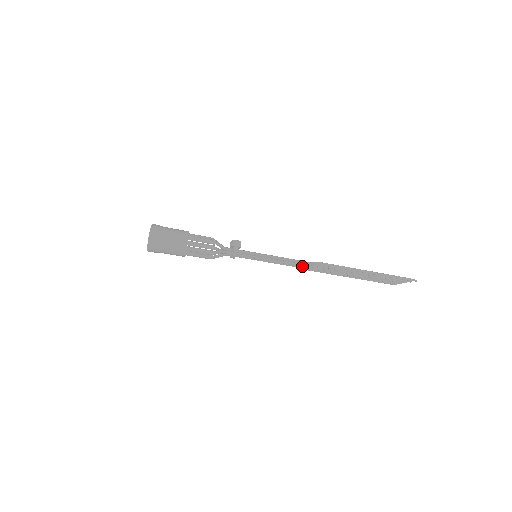
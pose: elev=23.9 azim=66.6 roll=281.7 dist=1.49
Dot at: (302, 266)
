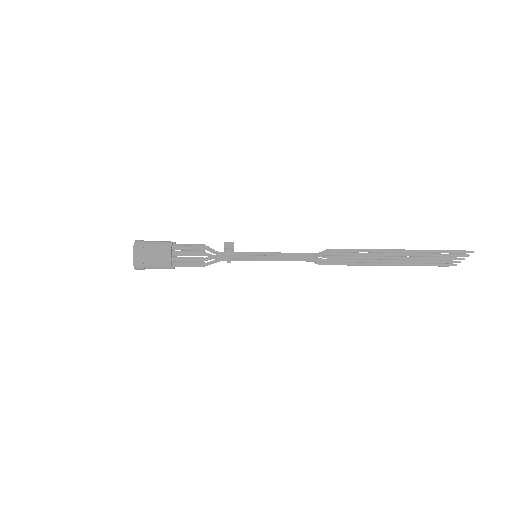
Dot at: (315, 259)
